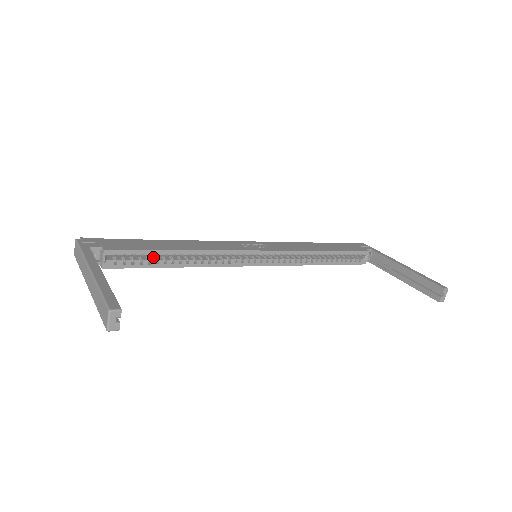
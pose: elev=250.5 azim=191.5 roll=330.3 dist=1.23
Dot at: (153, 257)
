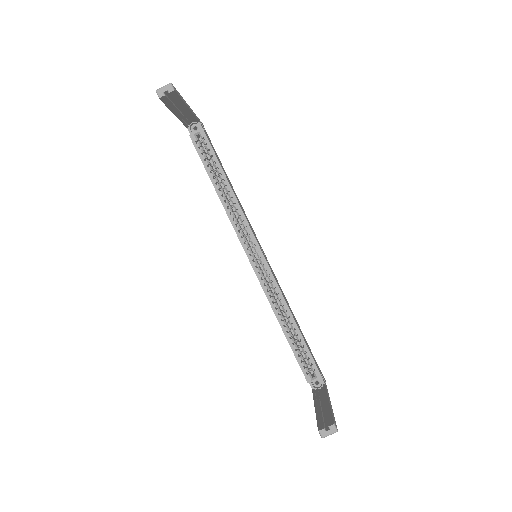
Dot at: (214, 170)
